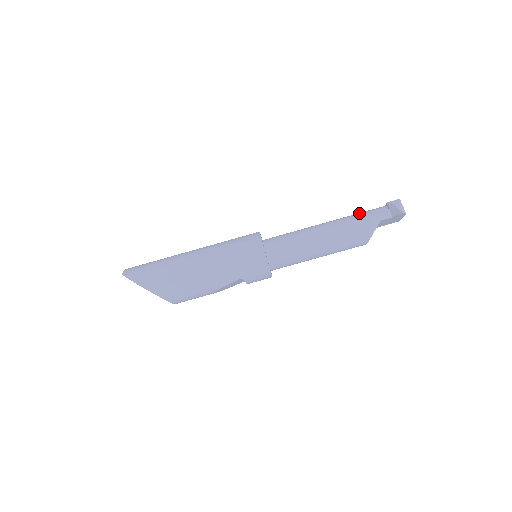
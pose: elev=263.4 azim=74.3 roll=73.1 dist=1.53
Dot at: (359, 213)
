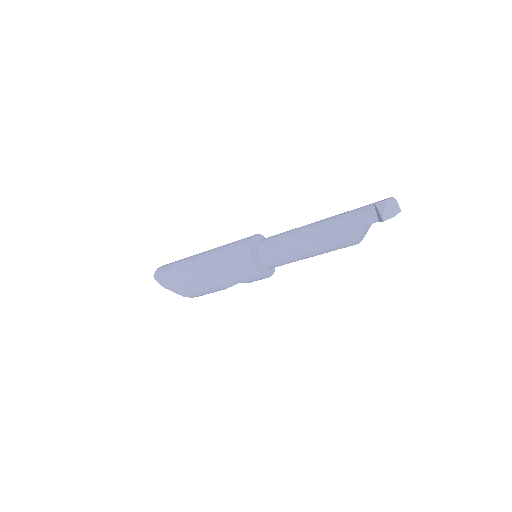
Dot at: (347, 213)
